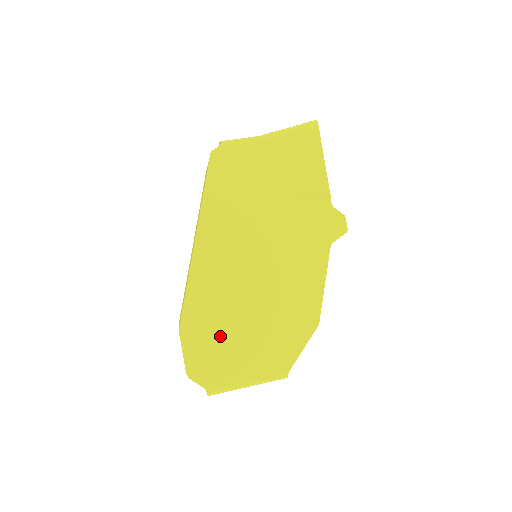
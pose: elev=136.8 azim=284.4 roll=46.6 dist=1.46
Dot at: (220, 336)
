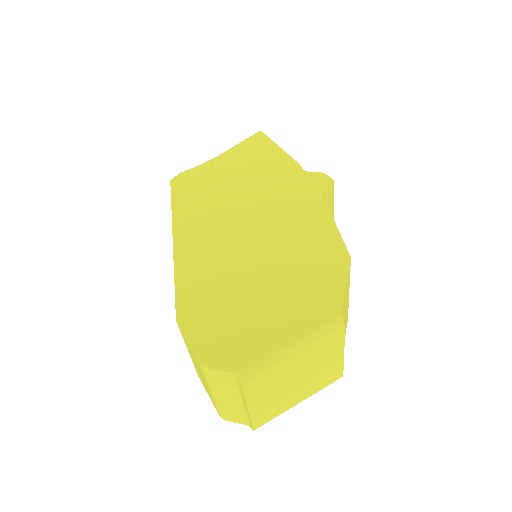
Dot at: (231, 309)
